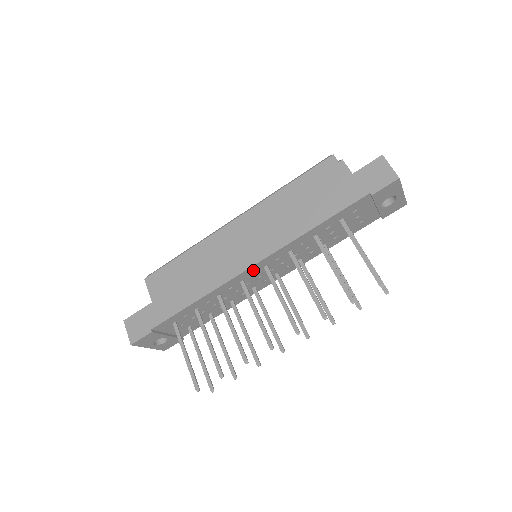
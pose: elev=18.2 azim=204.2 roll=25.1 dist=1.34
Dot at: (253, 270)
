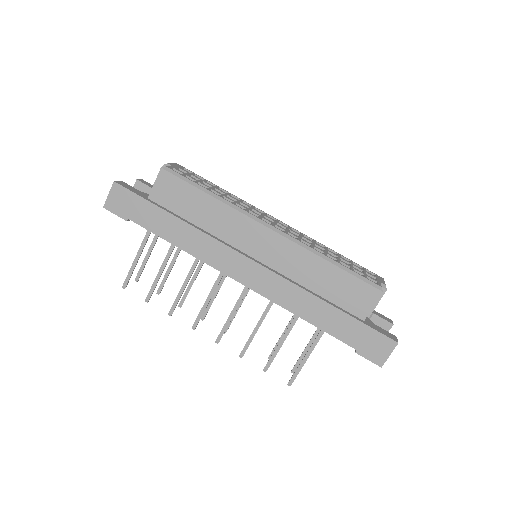
Dot at: occluded
